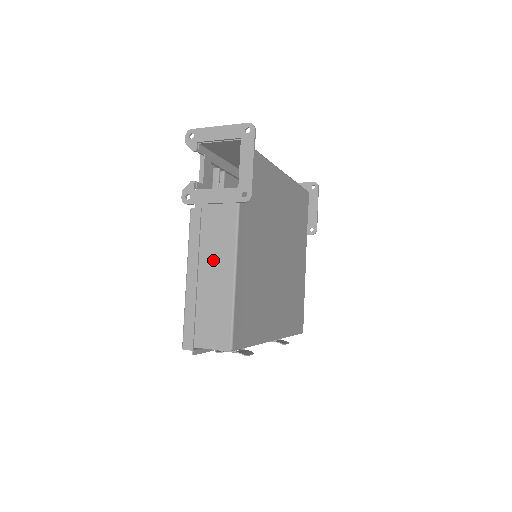
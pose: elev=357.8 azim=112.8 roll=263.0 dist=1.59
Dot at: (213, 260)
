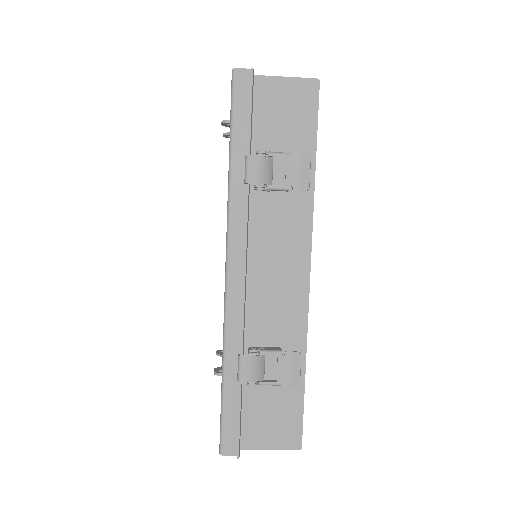
Dot at: occluded
